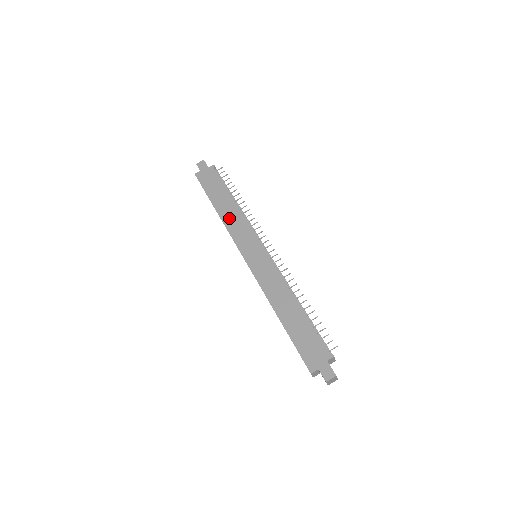
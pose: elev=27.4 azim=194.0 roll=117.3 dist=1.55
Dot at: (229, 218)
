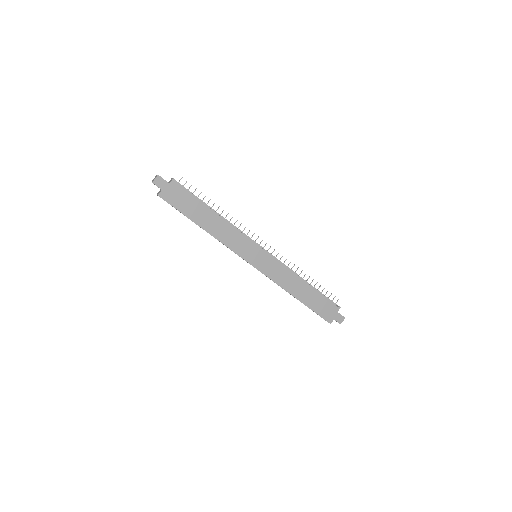
Dot at: (221, 233)
